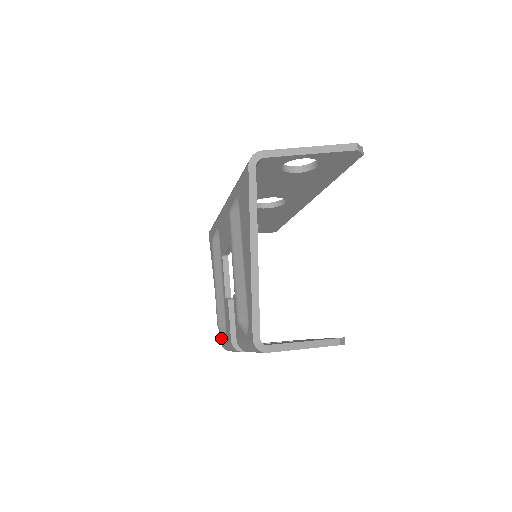
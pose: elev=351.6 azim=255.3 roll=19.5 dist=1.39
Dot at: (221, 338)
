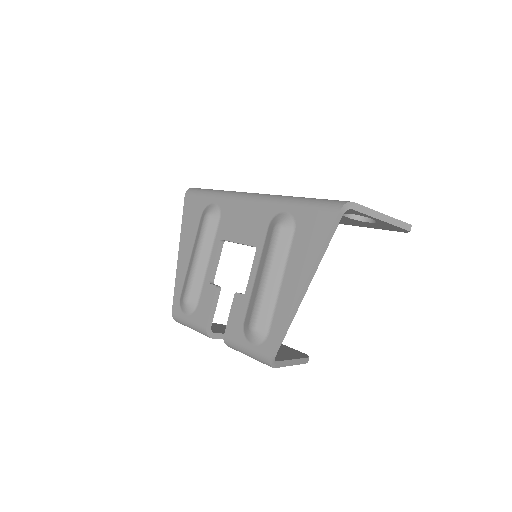
Dot at: (177, 309)
